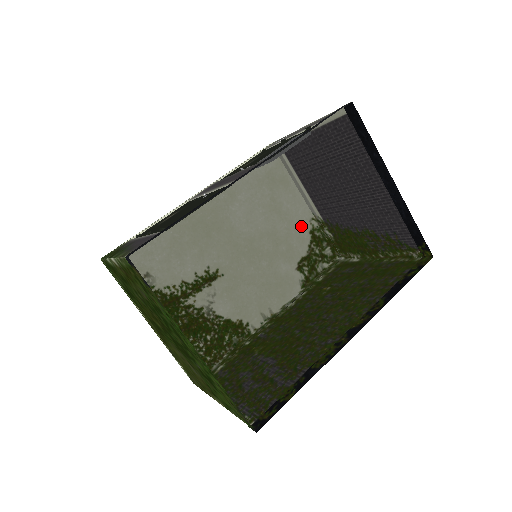
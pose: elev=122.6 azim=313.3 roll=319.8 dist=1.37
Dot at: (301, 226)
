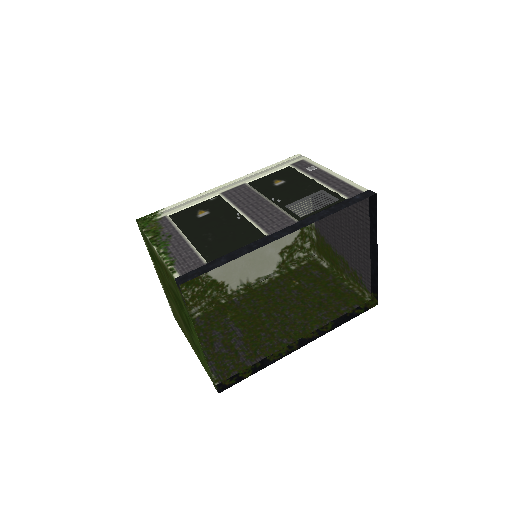
Dot at: occluded
